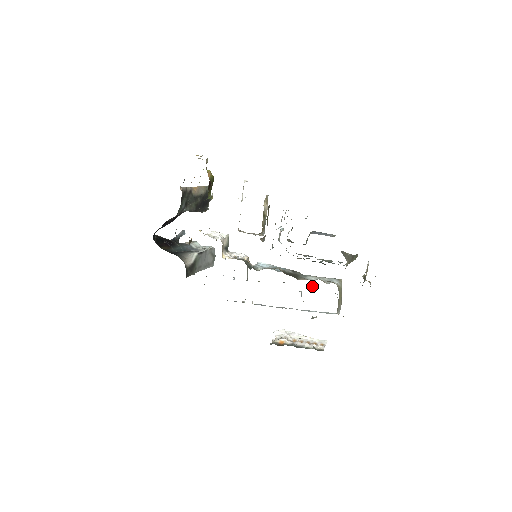
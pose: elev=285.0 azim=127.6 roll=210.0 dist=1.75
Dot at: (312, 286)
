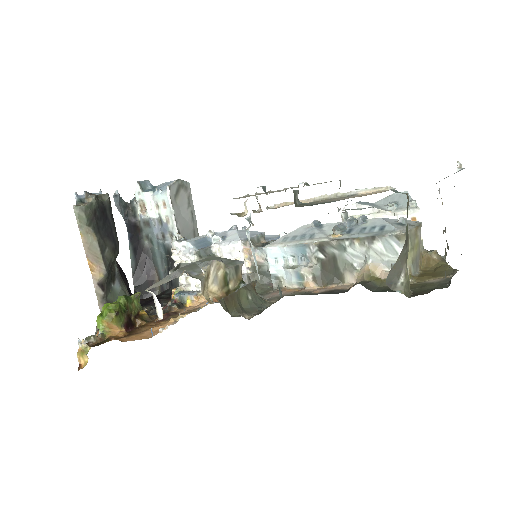
Dot at: occluded
